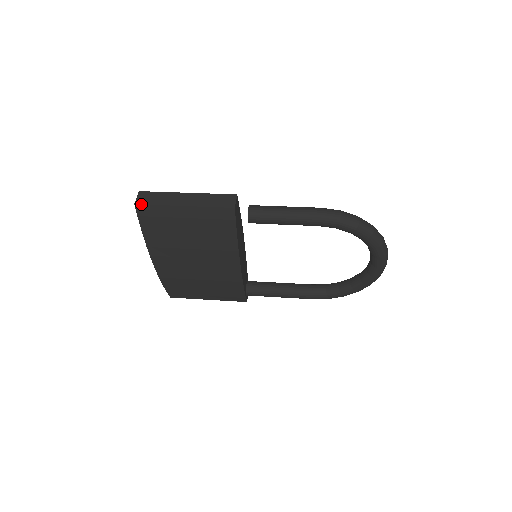
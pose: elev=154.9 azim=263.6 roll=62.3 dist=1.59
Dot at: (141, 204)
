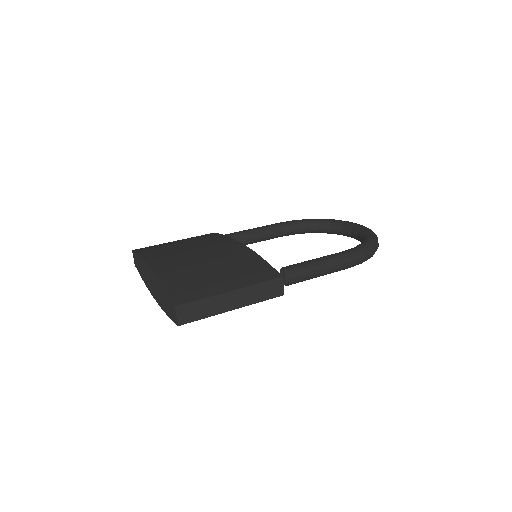
Dot at: occluded
